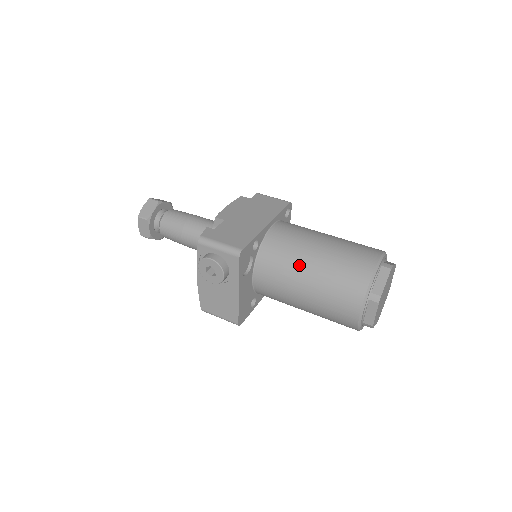
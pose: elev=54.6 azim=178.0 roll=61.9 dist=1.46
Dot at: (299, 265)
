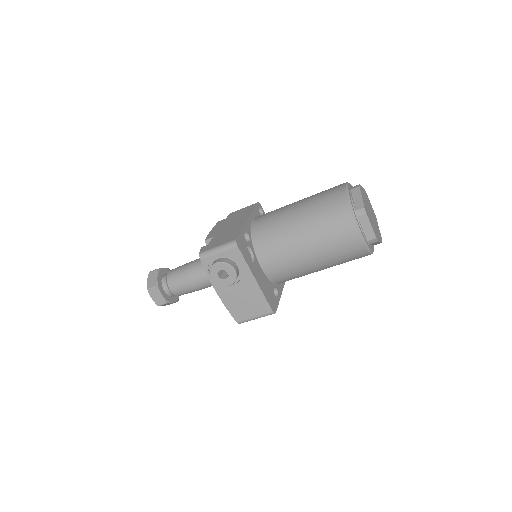
Dot at: (289, 229)
